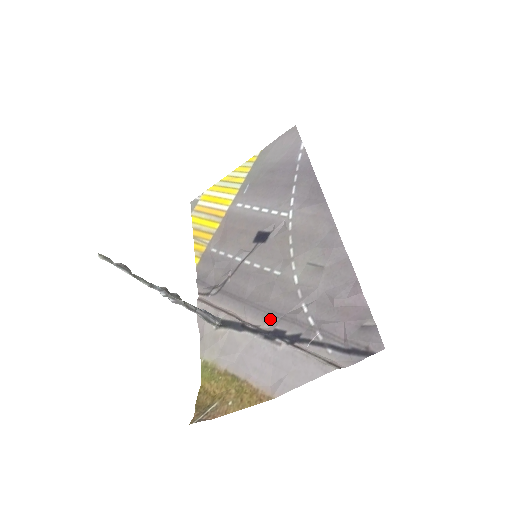
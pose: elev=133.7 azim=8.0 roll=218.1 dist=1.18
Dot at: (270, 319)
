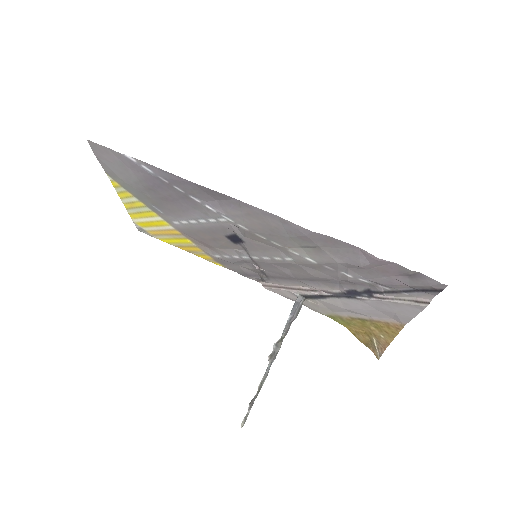
Dot at: (332, 286)
